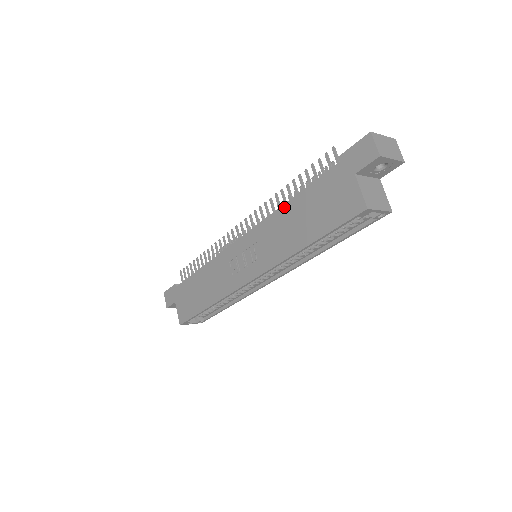
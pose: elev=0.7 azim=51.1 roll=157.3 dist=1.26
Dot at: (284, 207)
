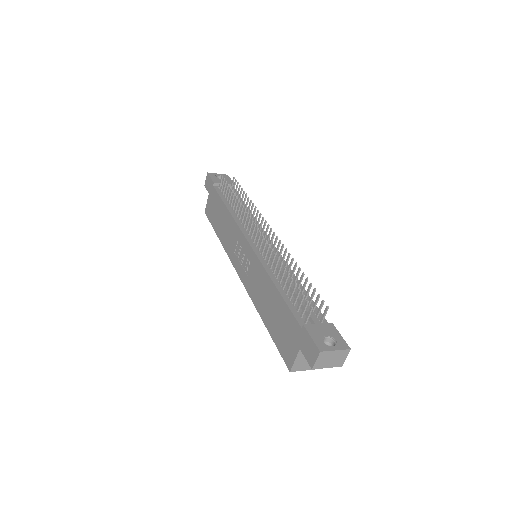
Dot at: (271, 282)
